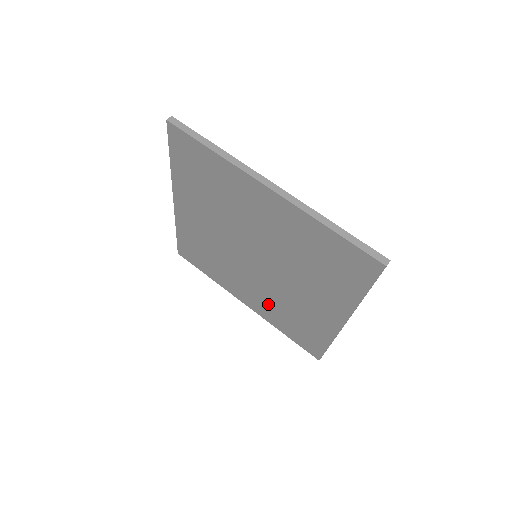
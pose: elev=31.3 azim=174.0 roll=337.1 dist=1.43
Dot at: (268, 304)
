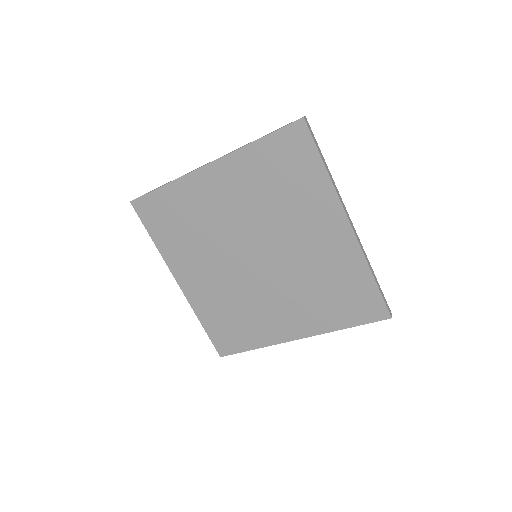
Dot at: (217, 295)
